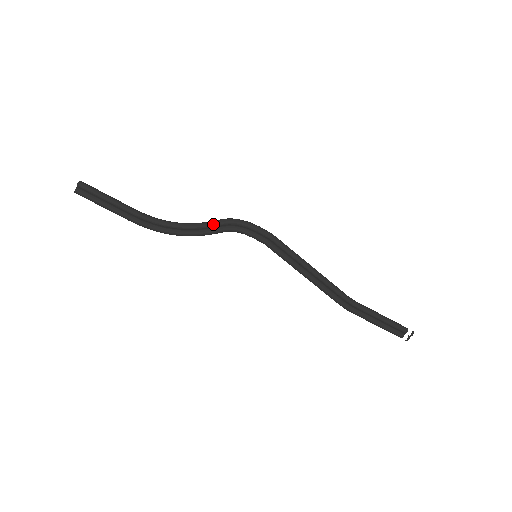
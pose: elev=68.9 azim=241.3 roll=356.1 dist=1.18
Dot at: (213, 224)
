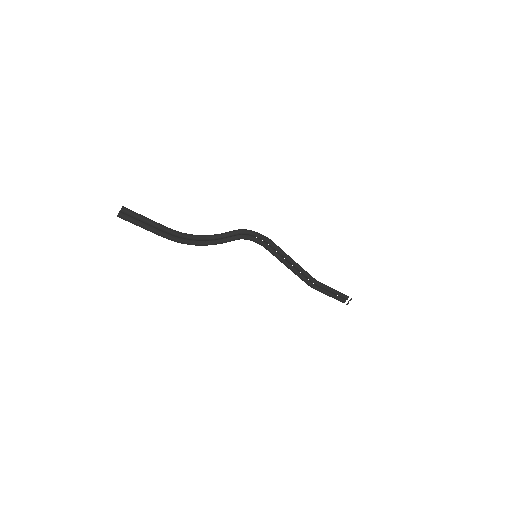
Dot at: (229, 235)
